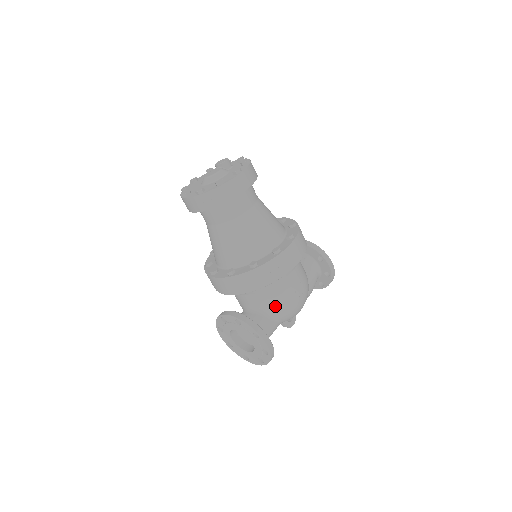
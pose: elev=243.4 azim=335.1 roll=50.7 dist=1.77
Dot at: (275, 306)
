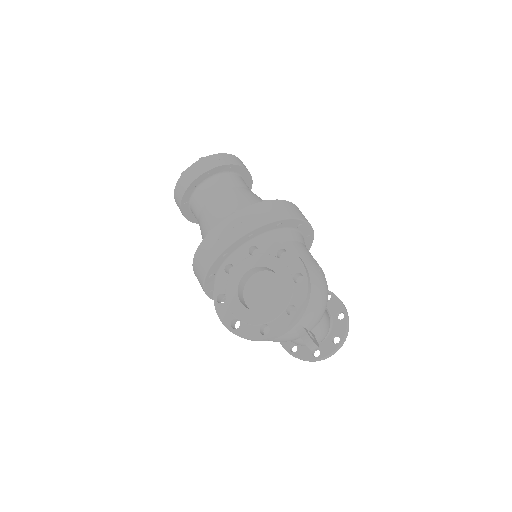
Dot at: occluded
